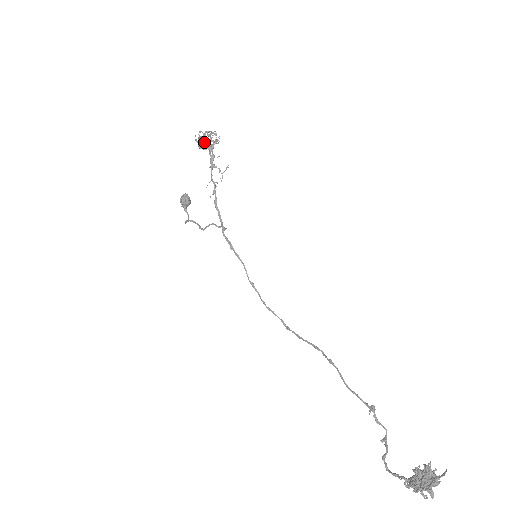
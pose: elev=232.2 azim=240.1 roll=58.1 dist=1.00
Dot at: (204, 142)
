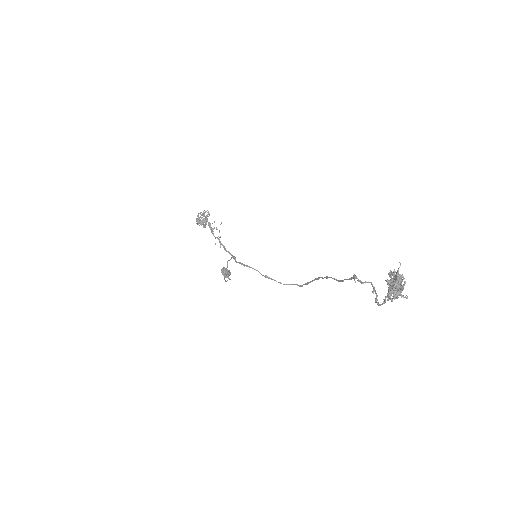
Dot at: (200, 220)
